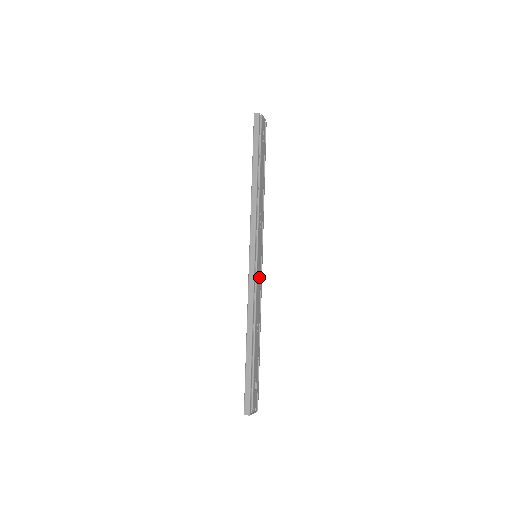
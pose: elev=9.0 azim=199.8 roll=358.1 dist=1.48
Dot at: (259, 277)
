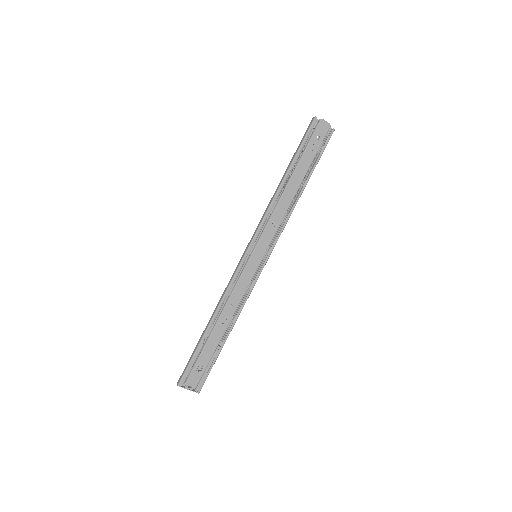
Dot at: (248, 276)
